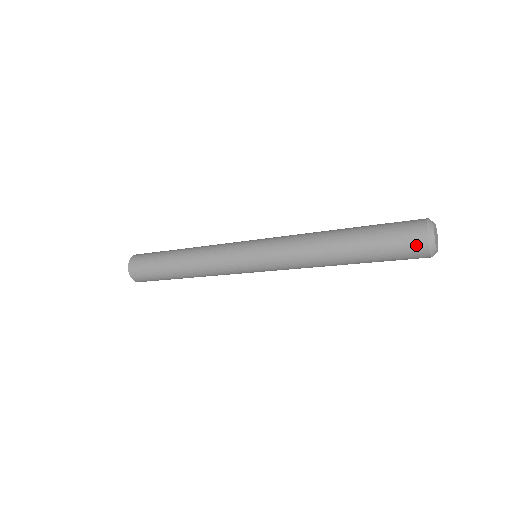
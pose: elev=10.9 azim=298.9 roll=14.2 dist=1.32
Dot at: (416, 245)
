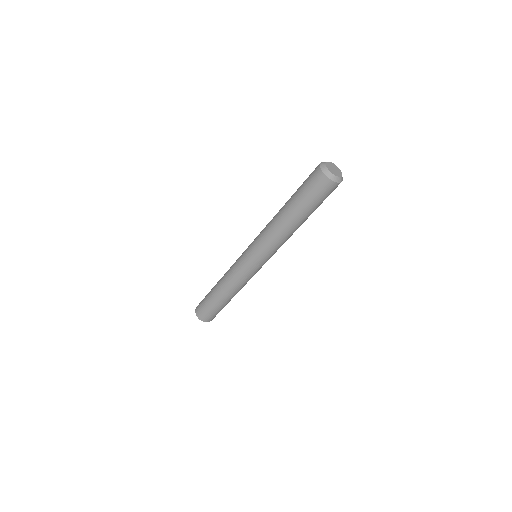
Dot at: (321, 182)
